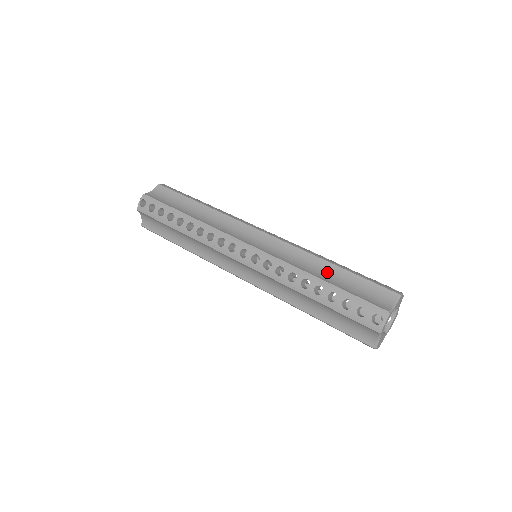
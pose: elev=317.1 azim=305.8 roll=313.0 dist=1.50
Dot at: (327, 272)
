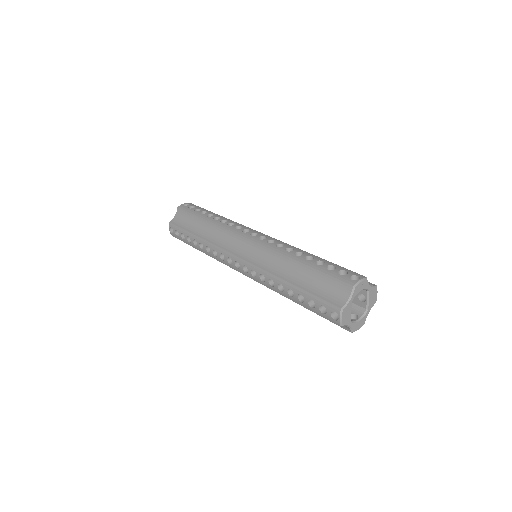
Dot at: occluded
